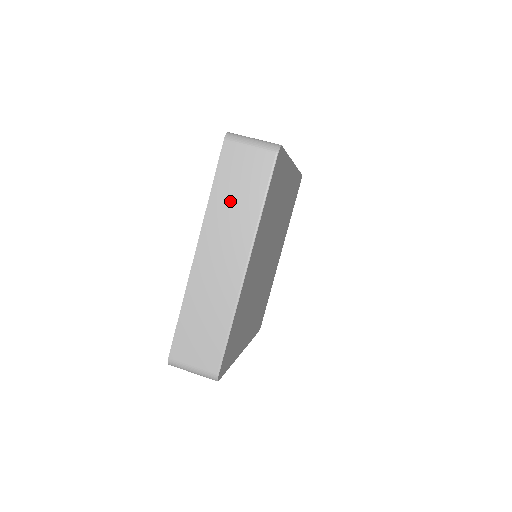
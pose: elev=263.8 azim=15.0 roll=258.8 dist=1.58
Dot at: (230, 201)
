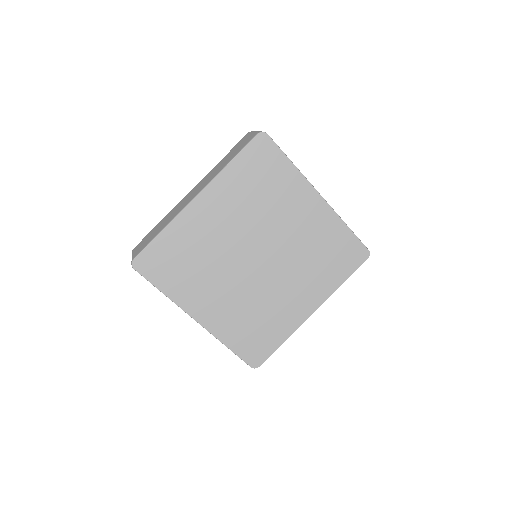
Dot at: occluded
